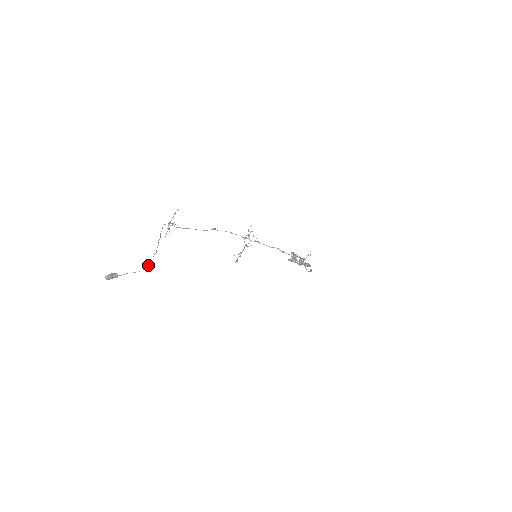
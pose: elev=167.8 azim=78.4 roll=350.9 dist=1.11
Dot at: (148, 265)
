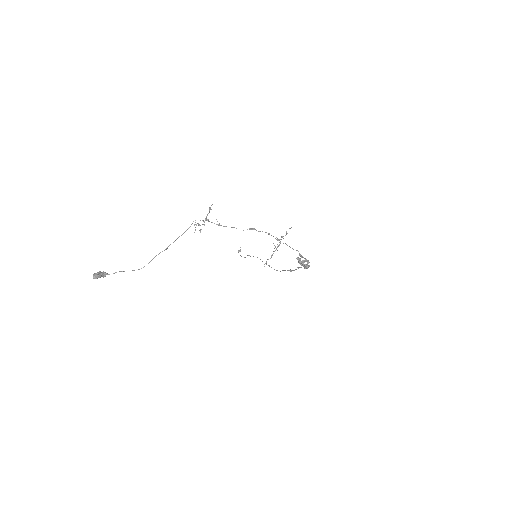
Dot at: (148, 263)
